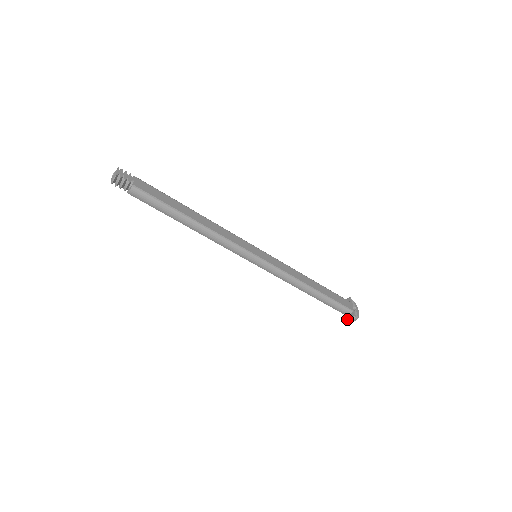
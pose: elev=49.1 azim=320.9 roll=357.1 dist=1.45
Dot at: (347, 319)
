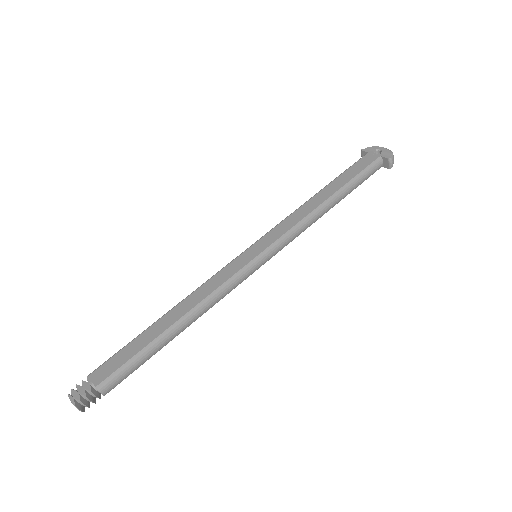
Dot at: (387, 168)
